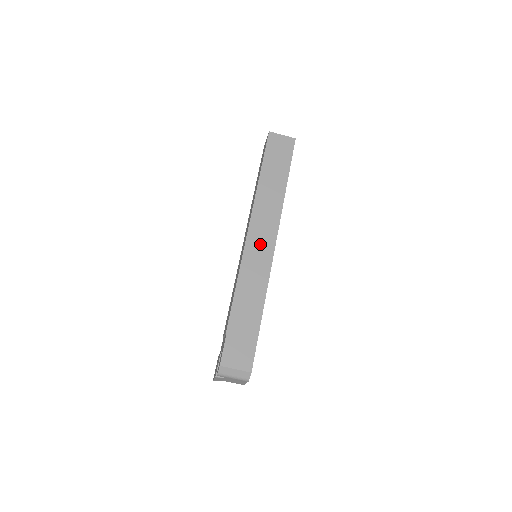
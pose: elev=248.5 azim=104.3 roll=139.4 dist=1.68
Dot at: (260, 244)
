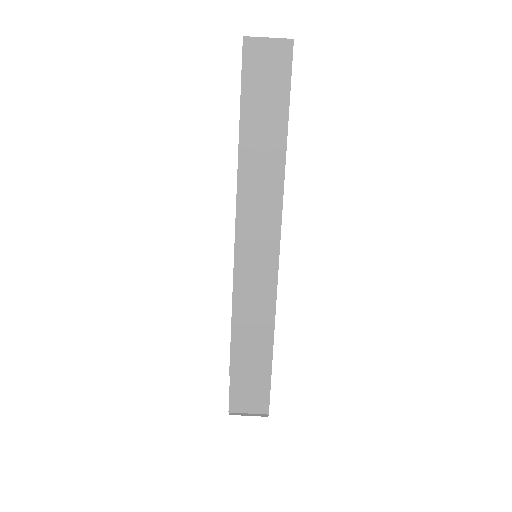
Dot at: (256, 251)
